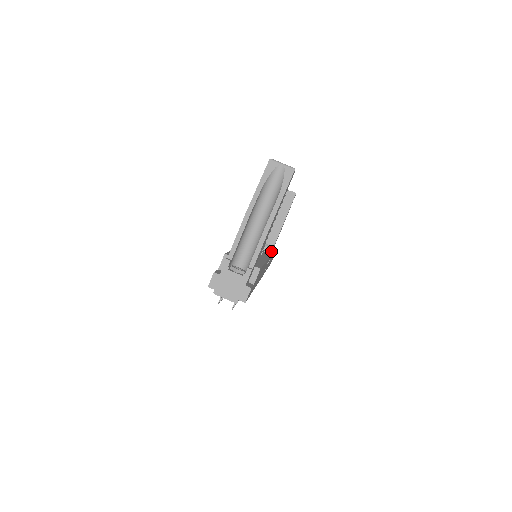
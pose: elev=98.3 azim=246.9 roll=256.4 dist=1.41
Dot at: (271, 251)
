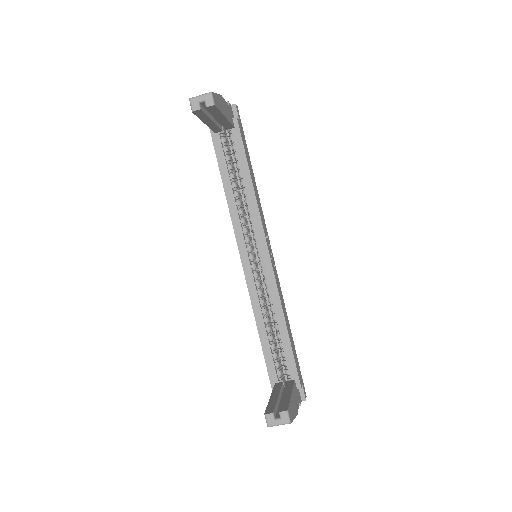
Dot at: (254, 206)
